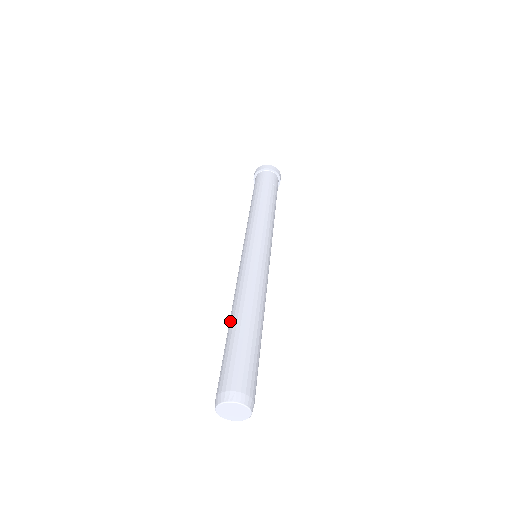
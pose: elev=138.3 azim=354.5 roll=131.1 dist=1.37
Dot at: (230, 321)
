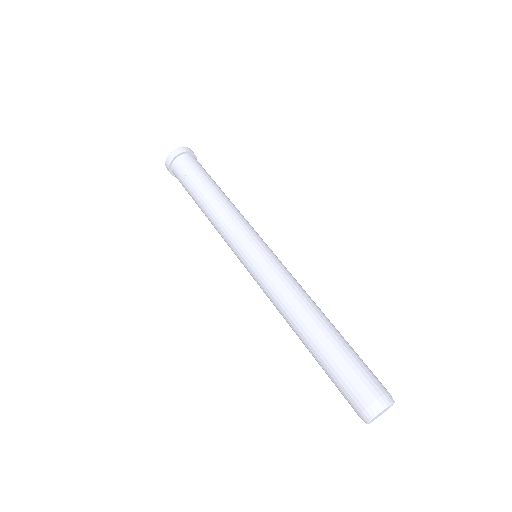
Dot at: (316, 327)
